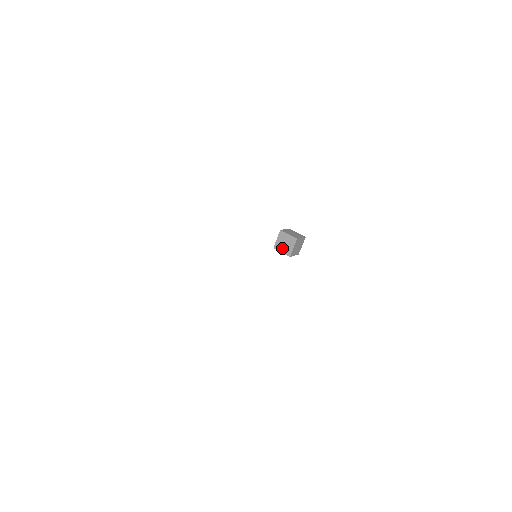
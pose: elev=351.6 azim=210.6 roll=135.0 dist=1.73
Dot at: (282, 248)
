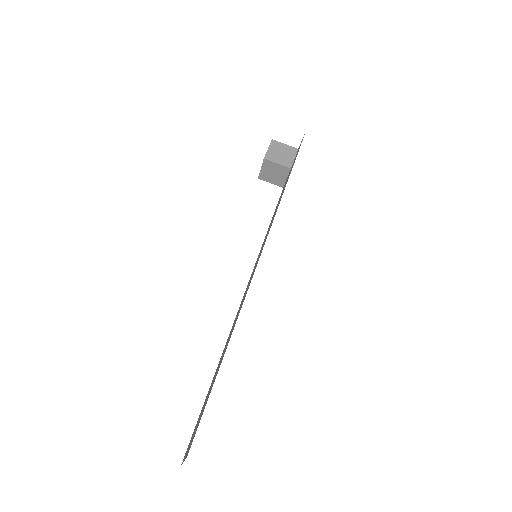
Dot at: (271, 179)
